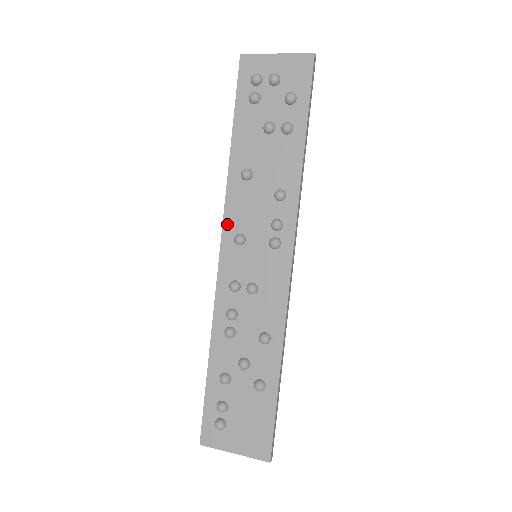
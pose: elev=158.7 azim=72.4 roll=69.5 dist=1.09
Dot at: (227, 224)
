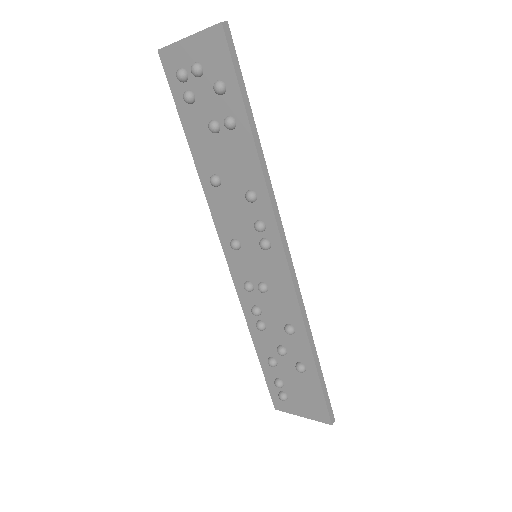
Dot at: (220, 231)
